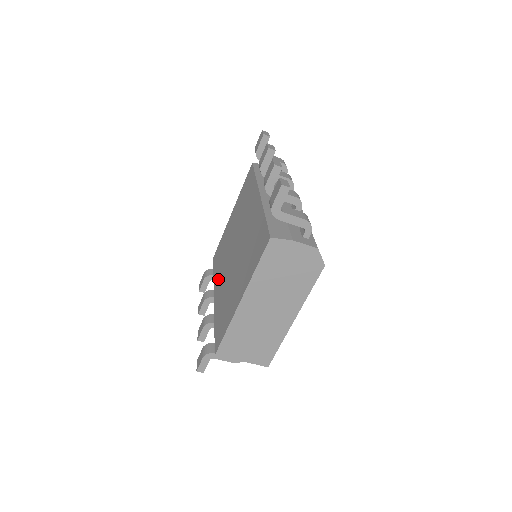
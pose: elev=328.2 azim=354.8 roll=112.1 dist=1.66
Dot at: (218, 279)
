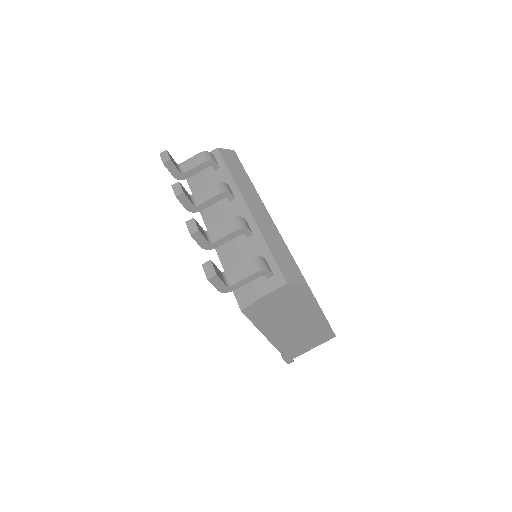
Dot at: occluded
